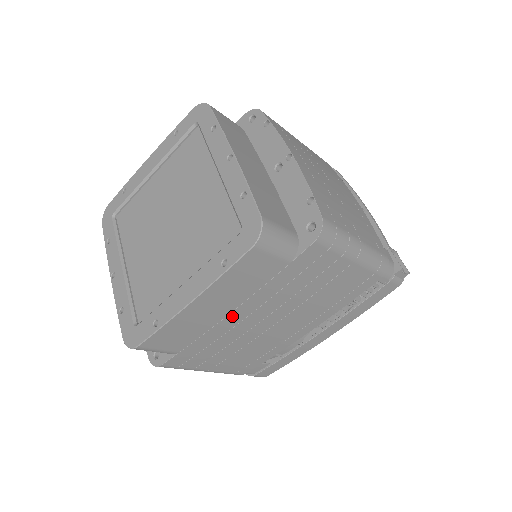
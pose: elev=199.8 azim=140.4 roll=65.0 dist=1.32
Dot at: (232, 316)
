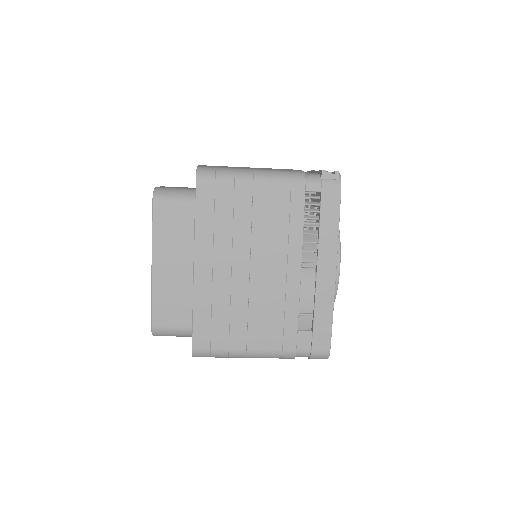
Dot at: (199, 271)
